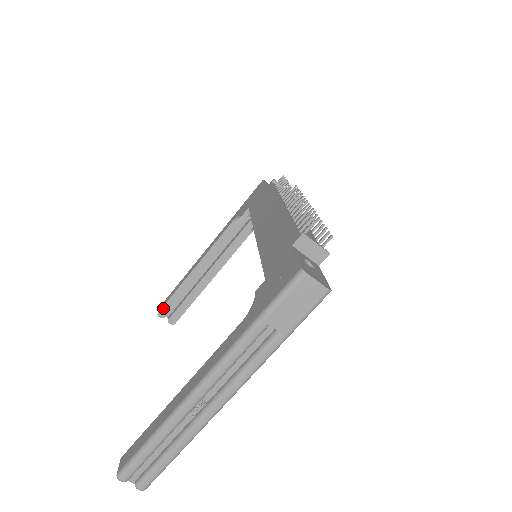
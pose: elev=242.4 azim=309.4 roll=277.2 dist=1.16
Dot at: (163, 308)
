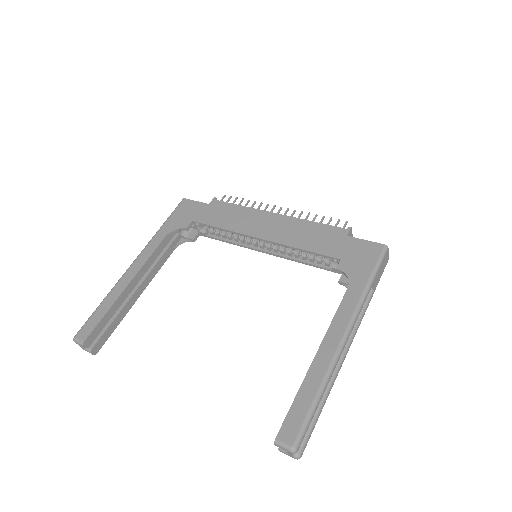
Dot at: (90, 335)
